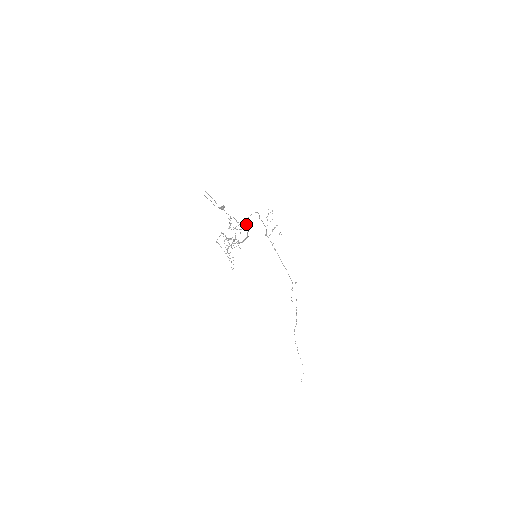
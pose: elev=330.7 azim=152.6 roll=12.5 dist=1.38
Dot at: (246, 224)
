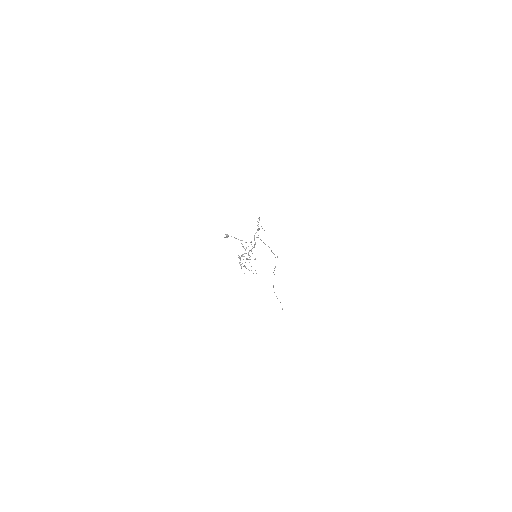
Dot at: occluded
